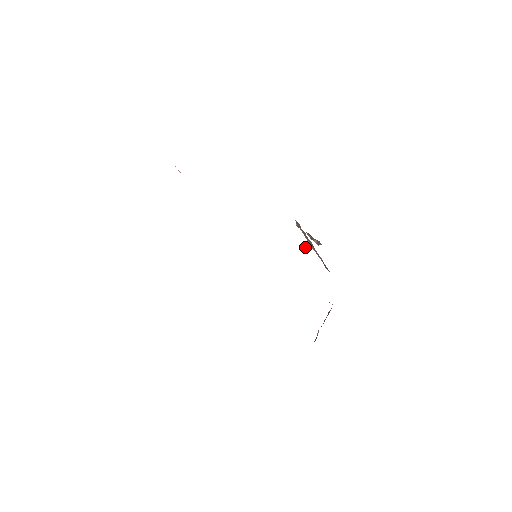
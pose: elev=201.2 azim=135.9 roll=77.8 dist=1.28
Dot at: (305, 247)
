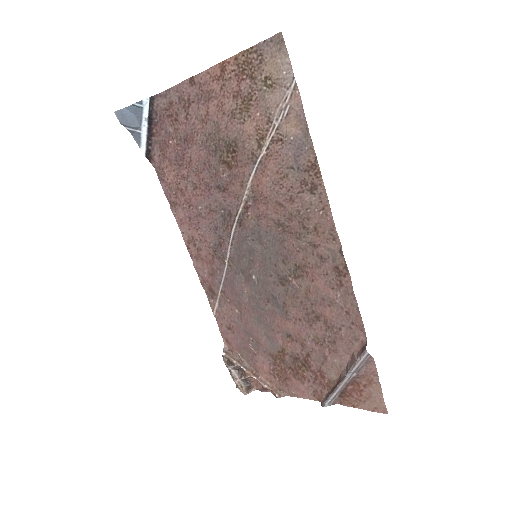
Dot at: (255, 352)
